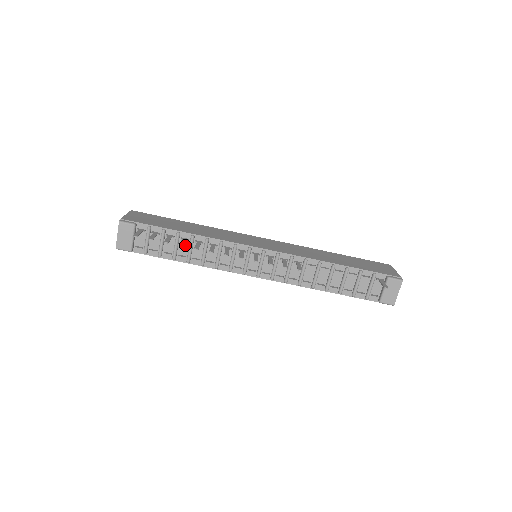
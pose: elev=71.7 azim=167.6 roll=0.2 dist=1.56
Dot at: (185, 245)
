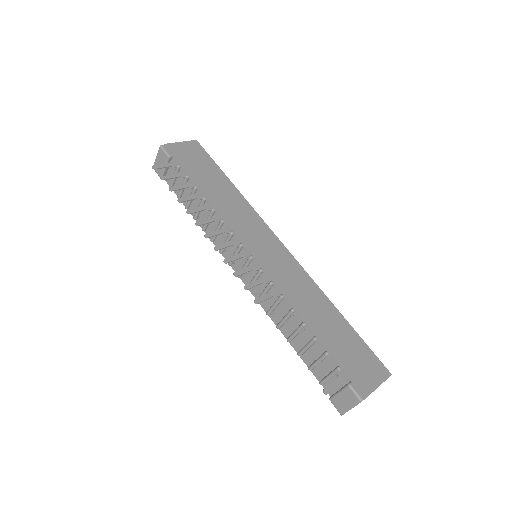
Dot at: (198, 202)
